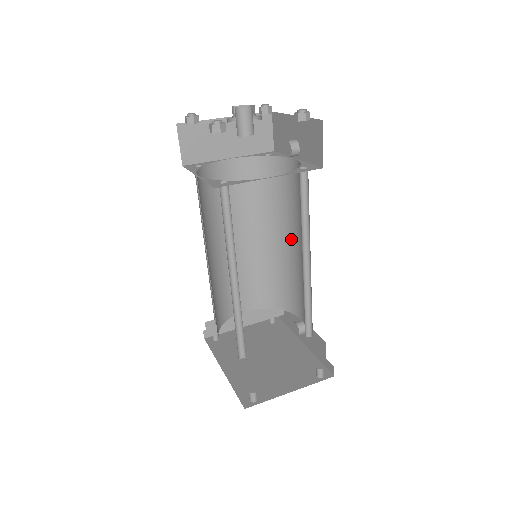
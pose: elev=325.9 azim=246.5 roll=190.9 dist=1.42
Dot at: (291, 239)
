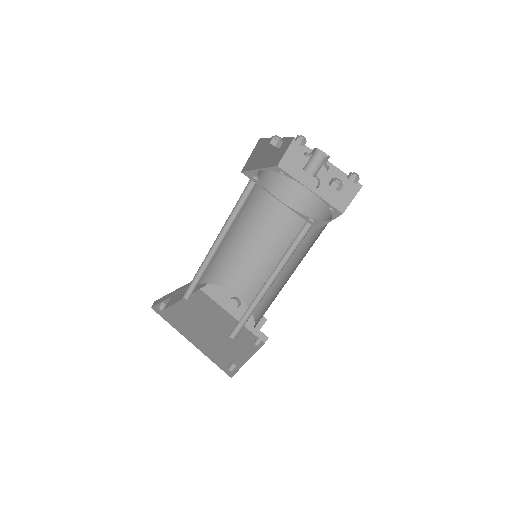
Dot at: (265, 239)
